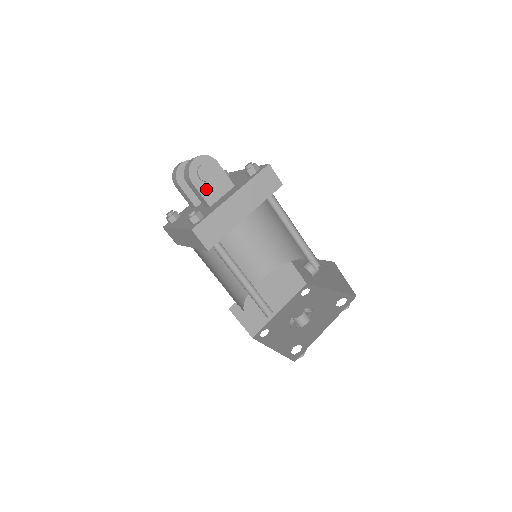
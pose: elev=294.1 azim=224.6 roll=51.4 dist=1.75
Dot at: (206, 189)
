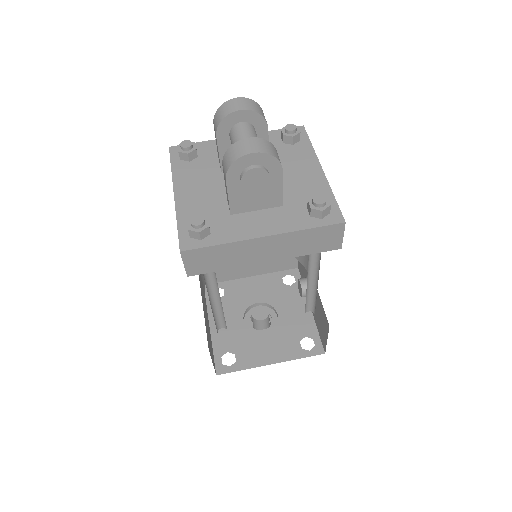
Dot at: (241, 194)
